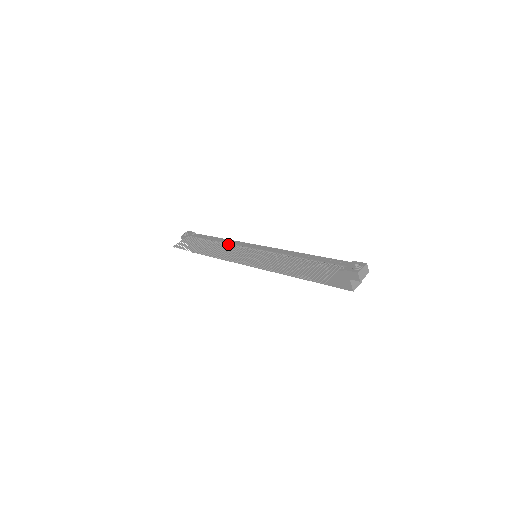
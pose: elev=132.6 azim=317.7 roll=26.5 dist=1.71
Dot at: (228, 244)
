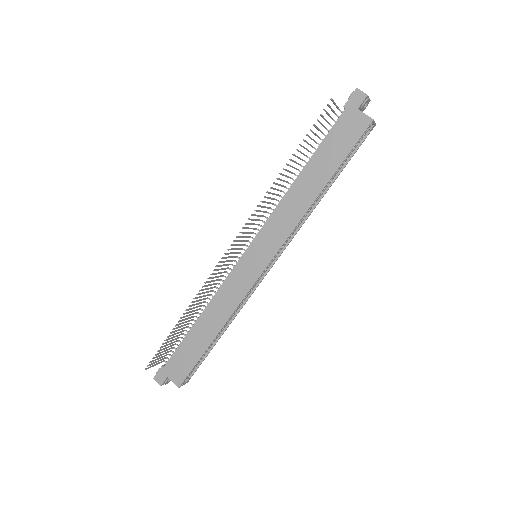
Dot at: (216, 283)
